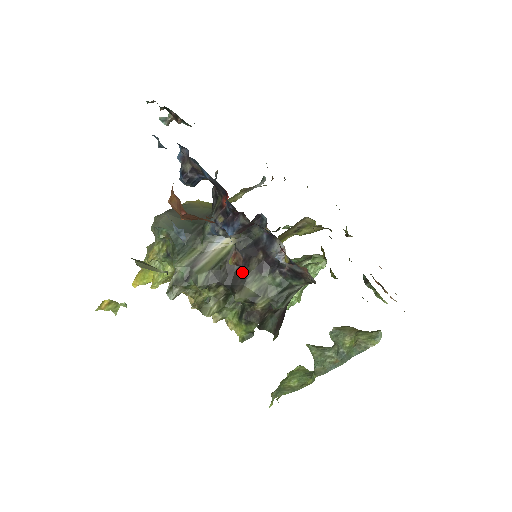
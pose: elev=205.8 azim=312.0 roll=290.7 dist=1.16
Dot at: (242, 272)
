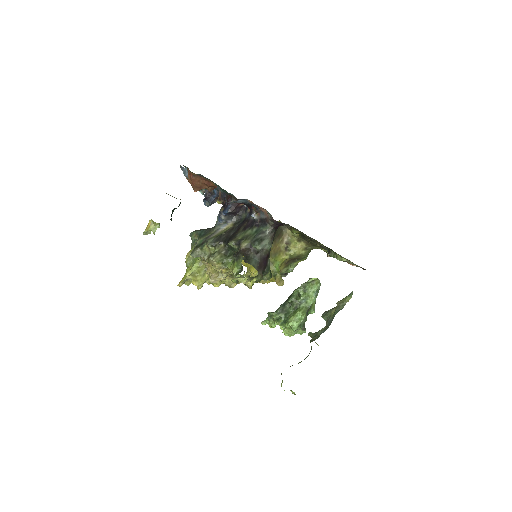
Dot at: (235, 234)
